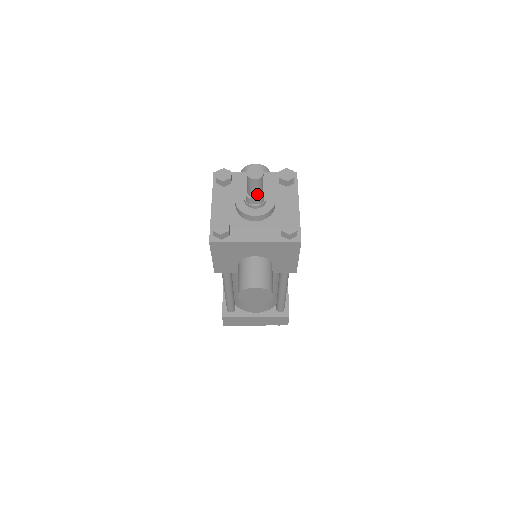
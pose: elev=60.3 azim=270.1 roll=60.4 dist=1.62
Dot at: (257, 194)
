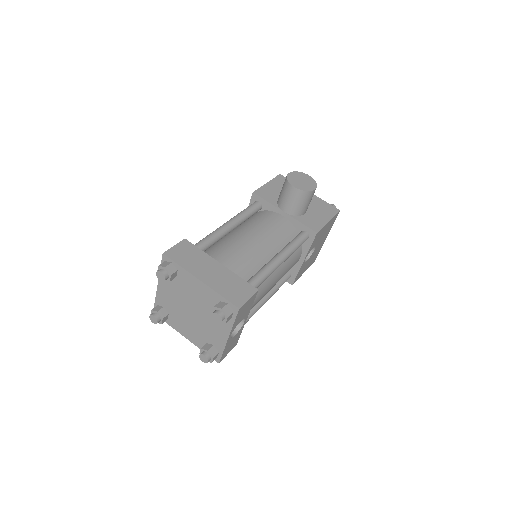
Dot at: occluded
